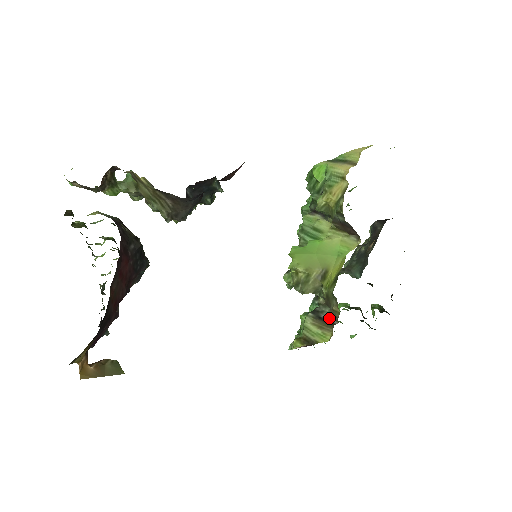
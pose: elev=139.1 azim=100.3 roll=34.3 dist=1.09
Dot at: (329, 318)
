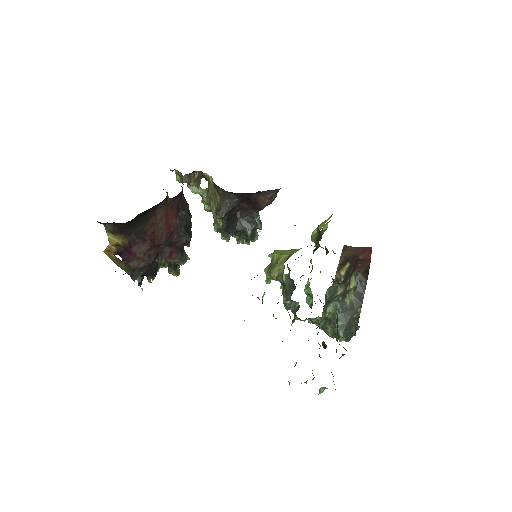
Dot at: occluded
